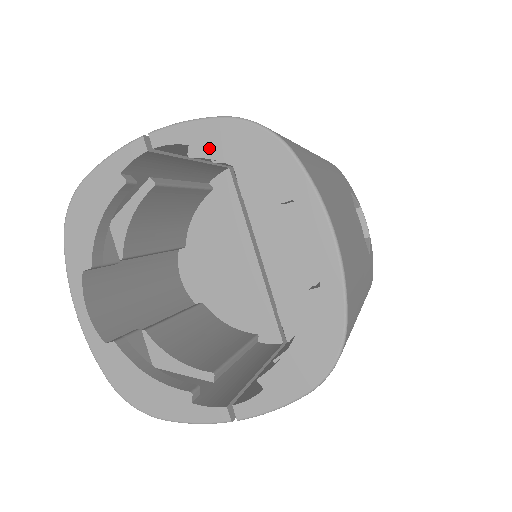
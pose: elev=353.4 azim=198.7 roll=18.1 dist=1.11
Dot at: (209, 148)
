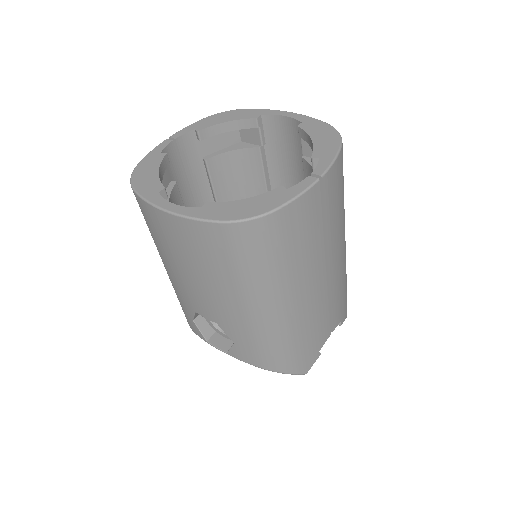
Dot at: (206, 125)
